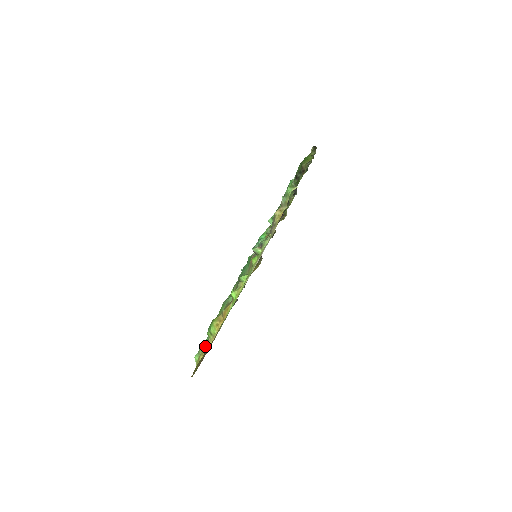
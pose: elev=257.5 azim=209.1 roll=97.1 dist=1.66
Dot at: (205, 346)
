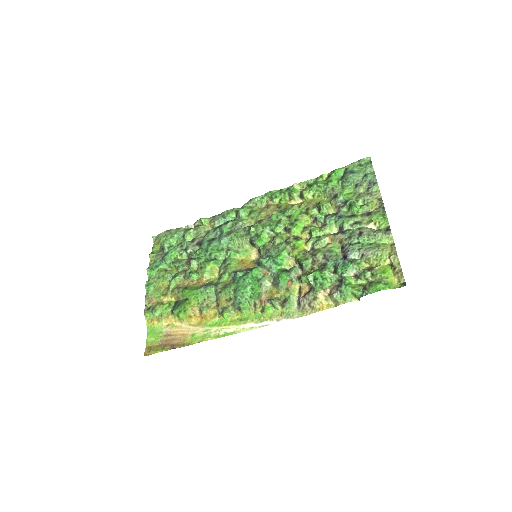
Dot at: (165, 319)
